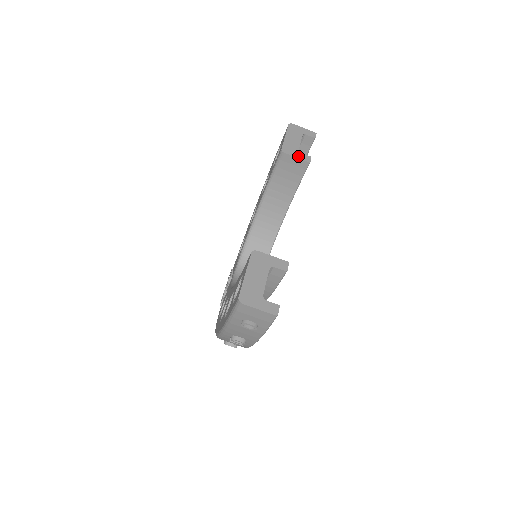
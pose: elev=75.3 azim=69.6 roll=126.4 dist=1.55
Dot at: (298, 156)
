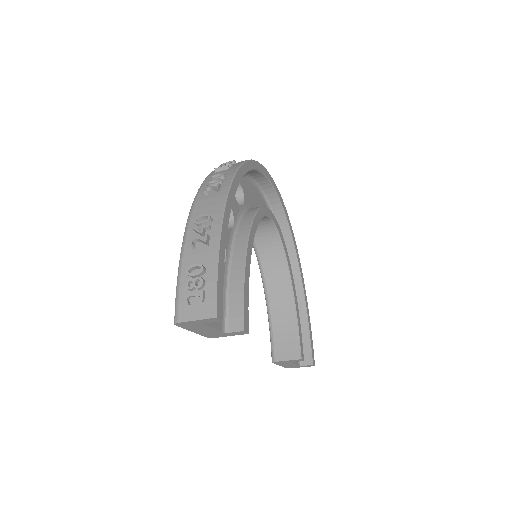
Dot at: (230, 335)
